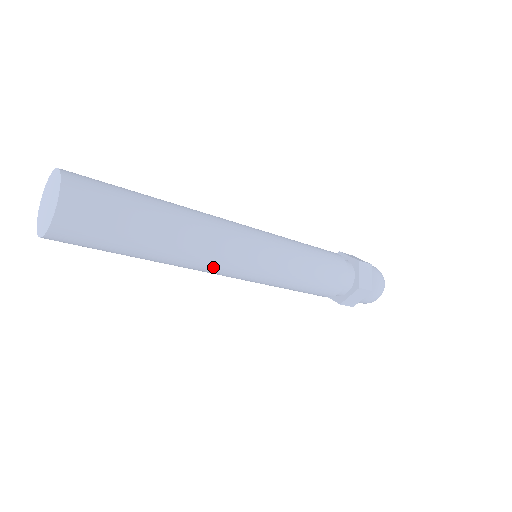
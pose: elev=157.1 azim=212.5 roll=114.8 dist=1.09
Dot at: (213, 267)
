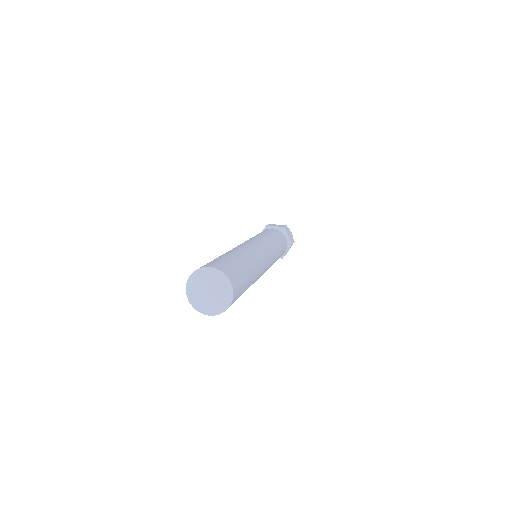
Dot at: occluded
